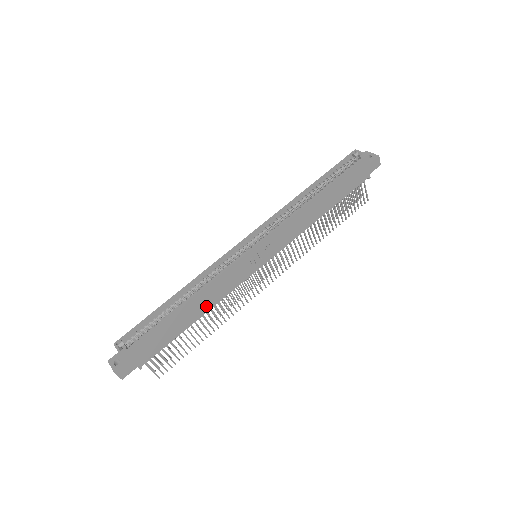
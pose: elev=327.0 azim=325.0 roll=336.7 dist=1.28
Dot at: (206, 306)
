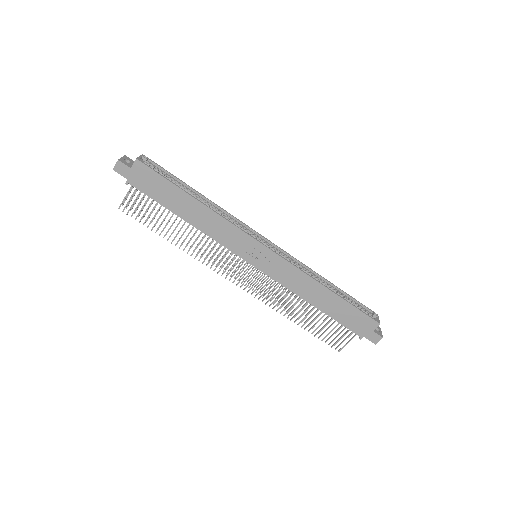
Dot at: (199, 223)
